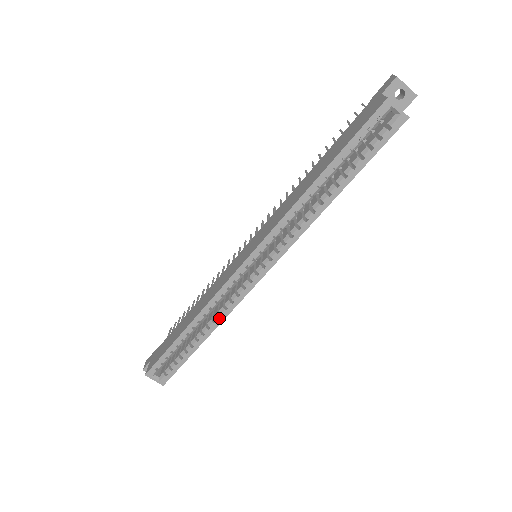
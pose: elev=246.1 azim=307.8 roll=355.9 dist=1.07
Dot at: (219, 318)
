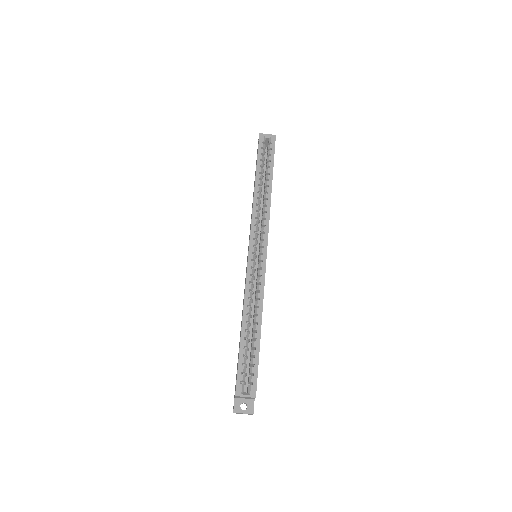
Dot at: (259, 302)
